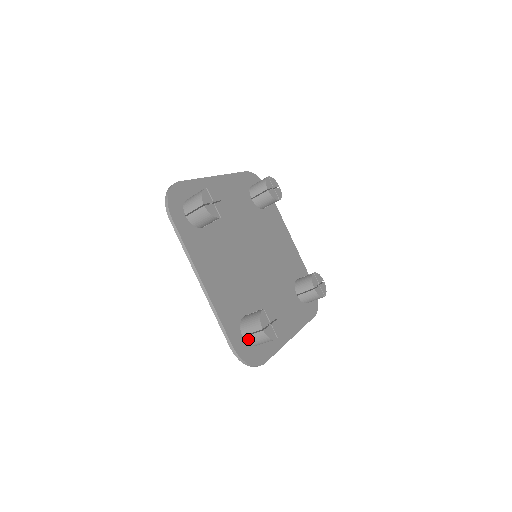
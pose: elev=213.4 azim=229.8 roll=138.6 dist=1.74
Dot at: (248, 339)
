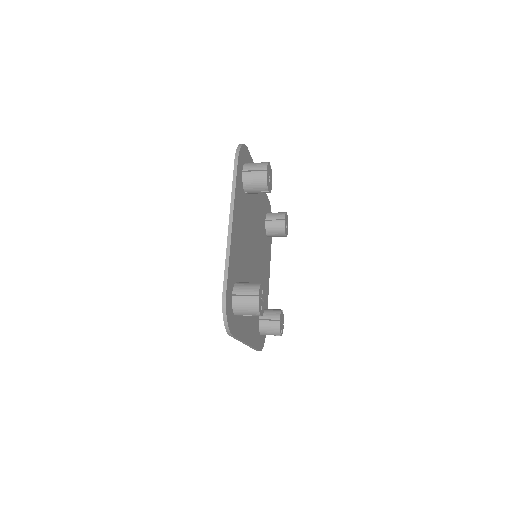
Dot at: occluded
